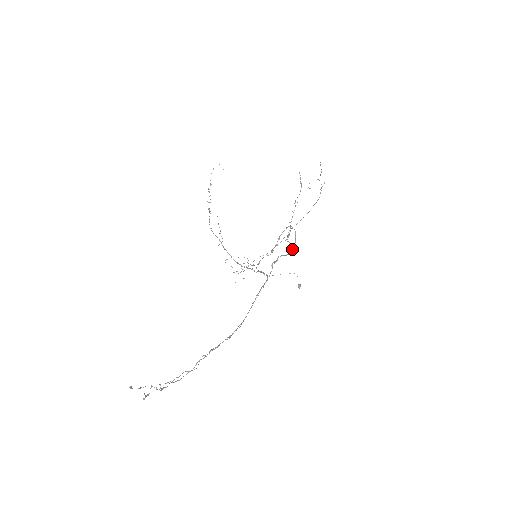
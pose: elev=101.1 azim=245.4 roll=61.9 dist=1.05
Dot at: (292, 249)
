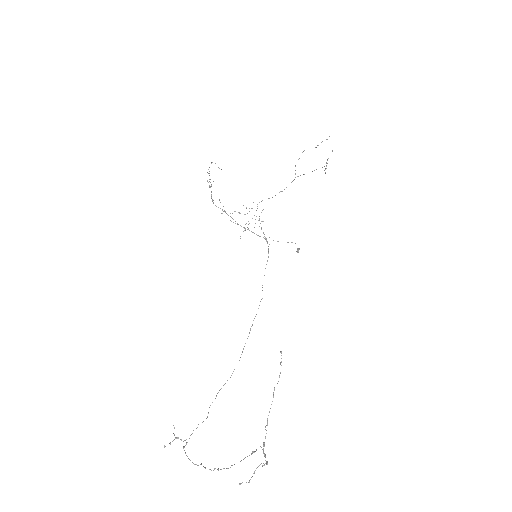
Dot at: occluded
